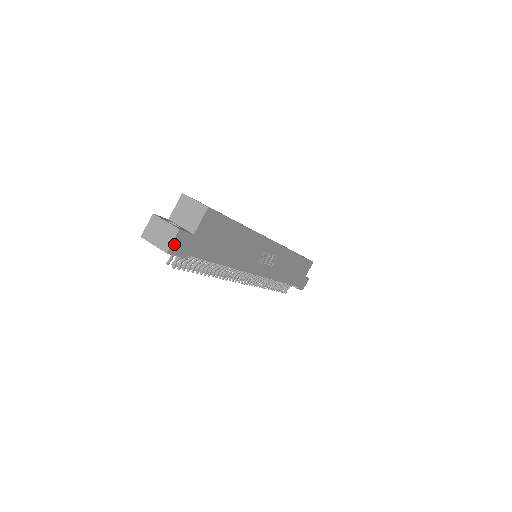
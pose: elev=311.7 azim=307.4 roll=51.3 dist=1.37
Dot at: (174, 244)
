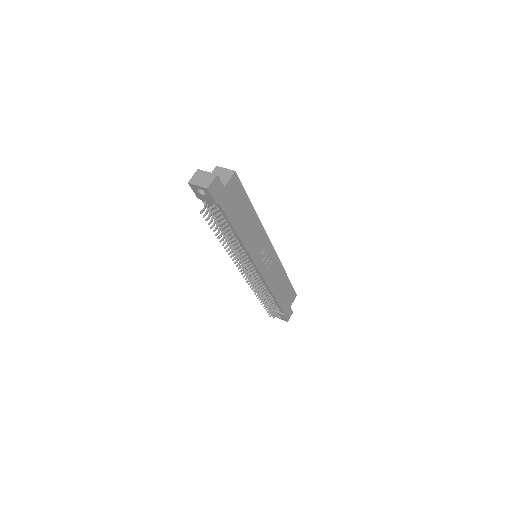
Dot at: (212, 185)
